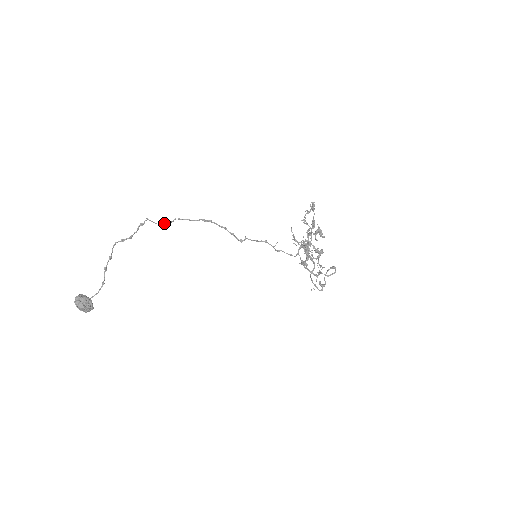
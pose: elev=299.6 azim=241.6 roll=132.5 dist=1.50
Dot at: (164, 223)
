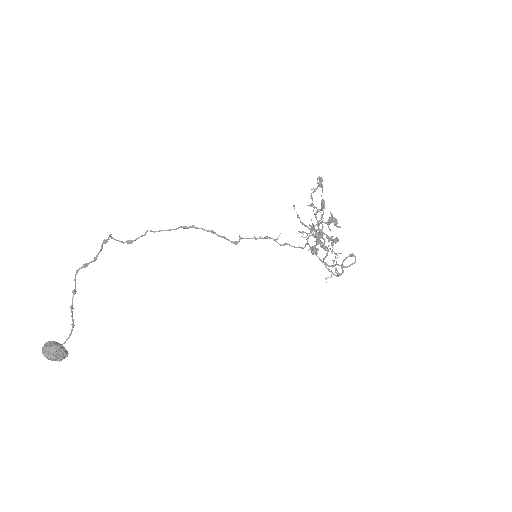
Dot at: (133, 240)
